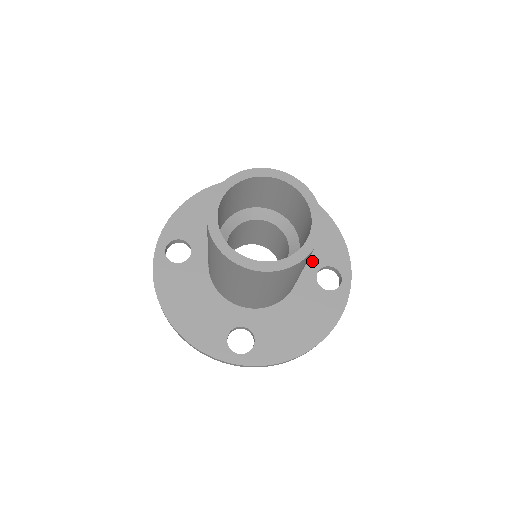
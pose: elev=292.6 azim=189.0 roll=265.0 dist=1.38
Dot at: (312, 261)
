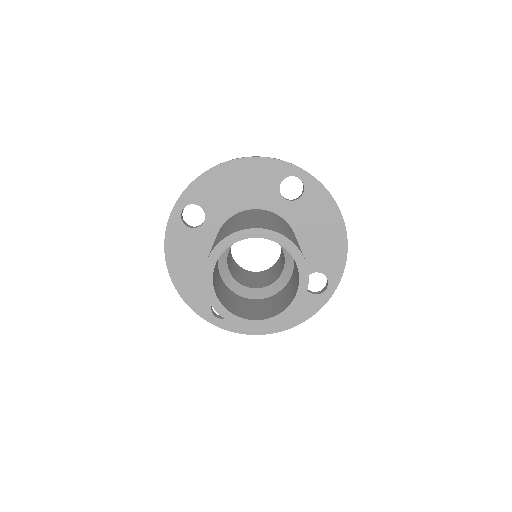
Dot at: (309, 264)
